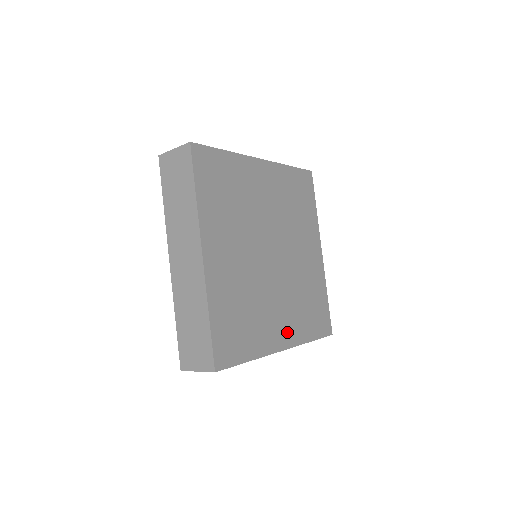
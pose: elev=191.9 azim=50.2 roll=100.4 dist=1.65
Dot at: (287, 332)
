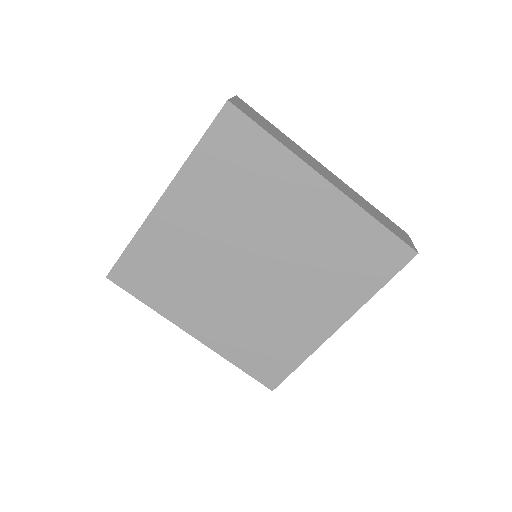
Dot at: (210, 331)
